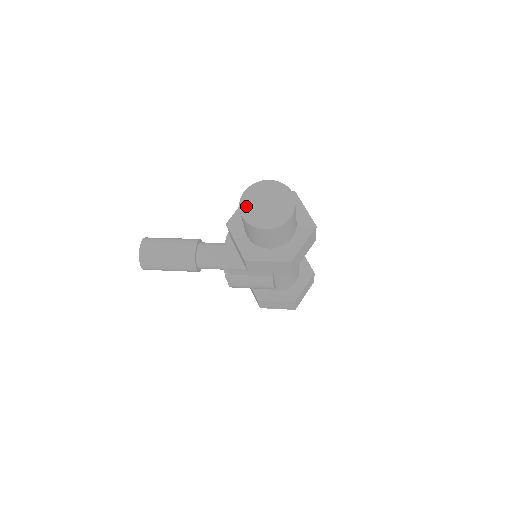
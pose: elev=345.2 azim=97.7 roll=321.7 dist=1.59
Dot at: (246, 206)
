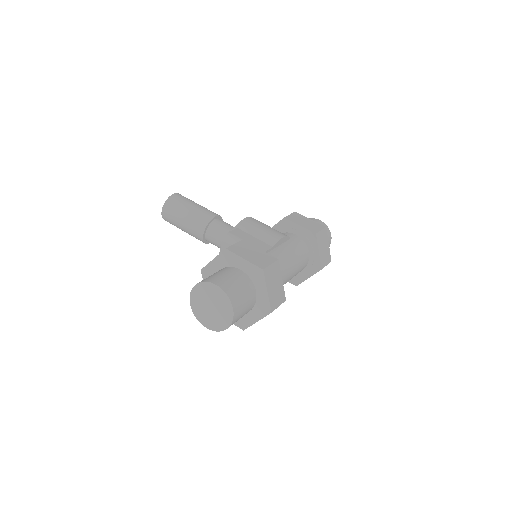
Dot at: (195, 299)
